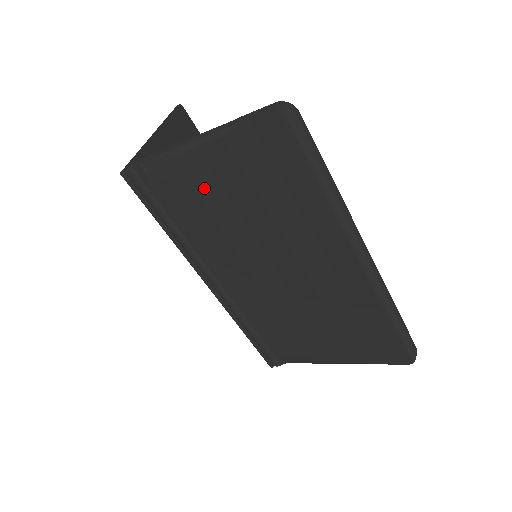
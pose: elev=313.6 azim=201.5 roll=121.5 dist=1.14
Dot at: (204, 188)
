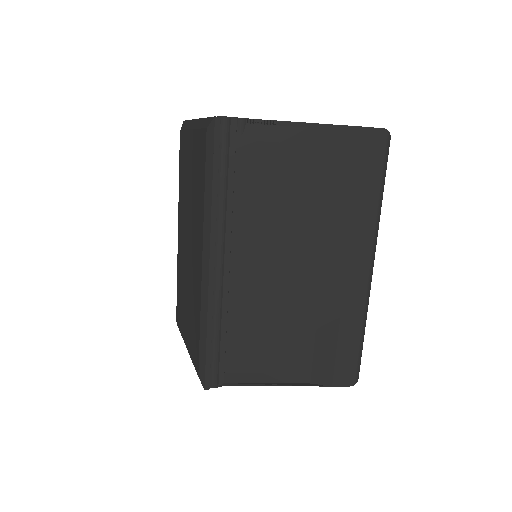
Dot at: (289, 163)
